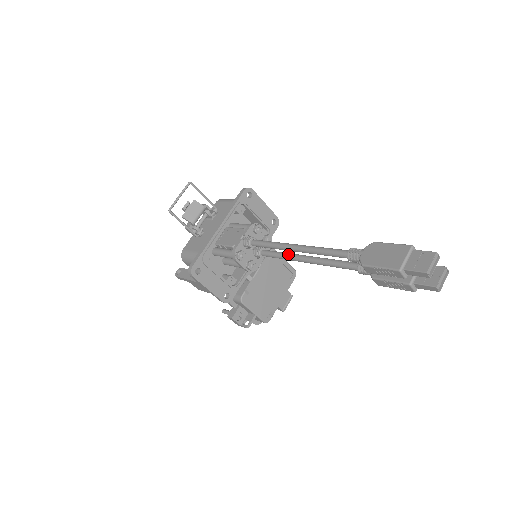
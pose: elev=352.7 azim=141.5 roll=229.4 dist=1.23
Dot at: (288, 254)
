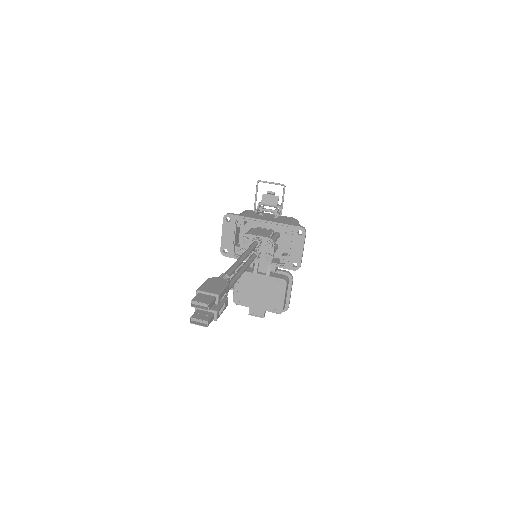
Dot at: (246, 263)
